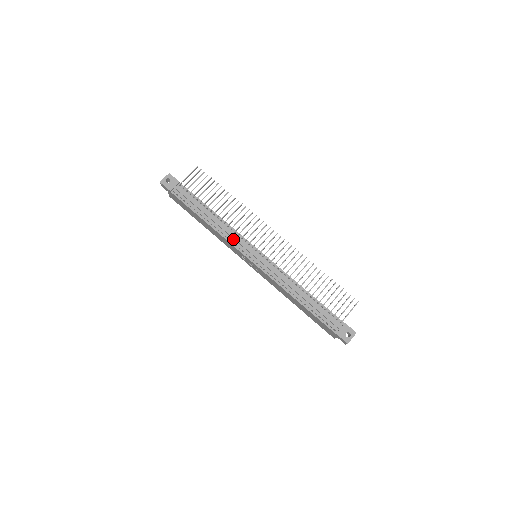
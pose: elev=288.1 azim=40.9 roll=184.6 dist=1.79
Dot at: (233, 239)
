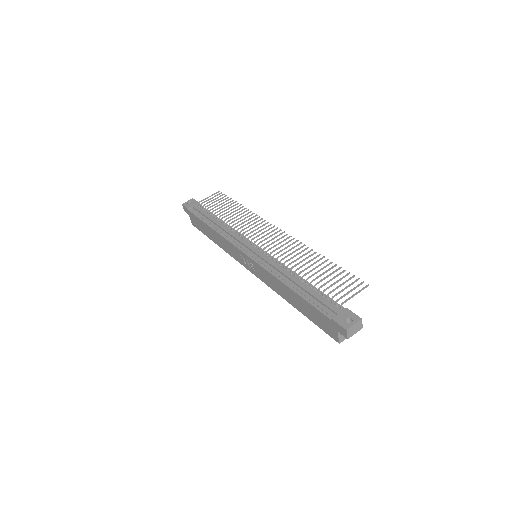
Dot at: (233, 238)
